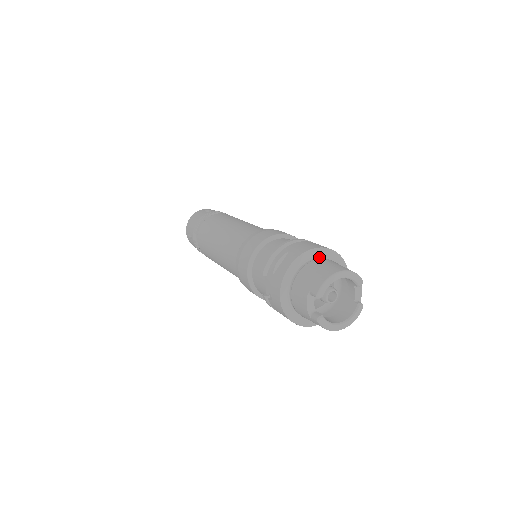
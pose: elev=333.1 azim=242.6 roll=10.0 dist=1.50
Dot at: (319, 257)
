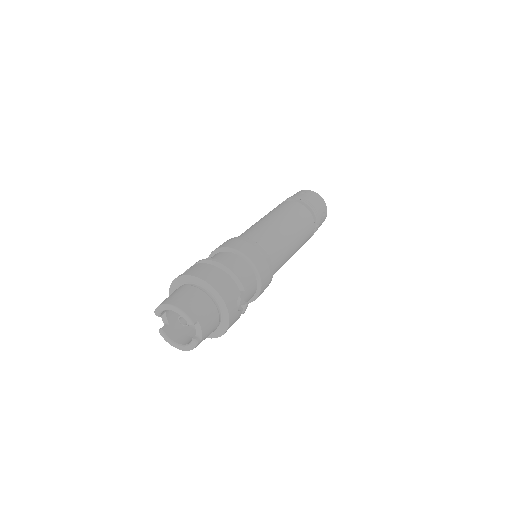
Dot at: (198, 284)
